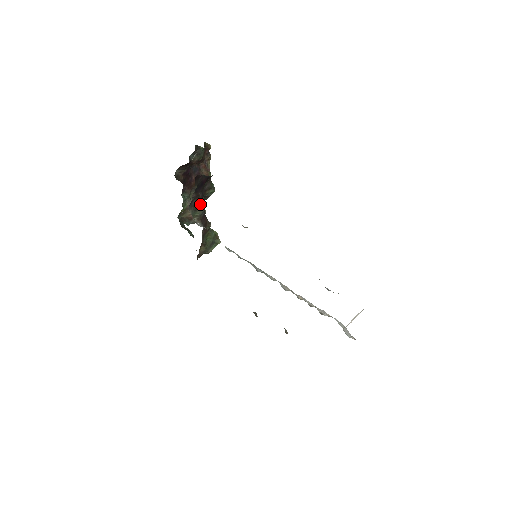
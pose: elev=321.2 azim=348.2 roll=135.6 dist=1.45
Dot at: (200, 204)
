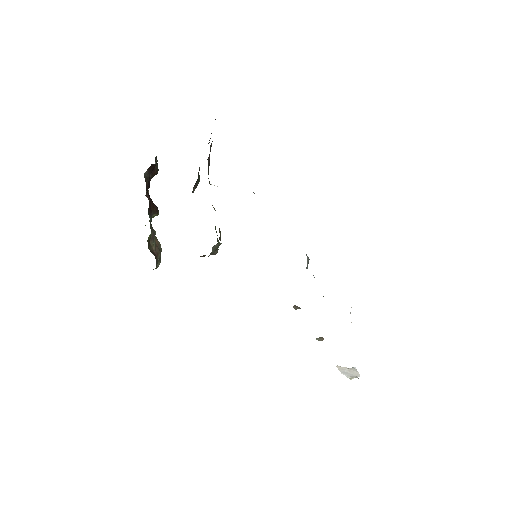
Dot at: occluded
